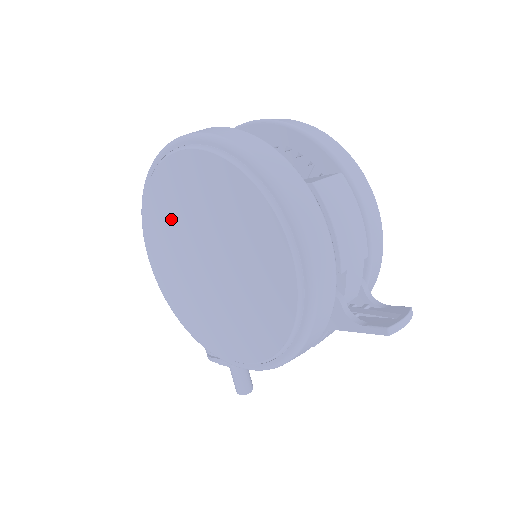
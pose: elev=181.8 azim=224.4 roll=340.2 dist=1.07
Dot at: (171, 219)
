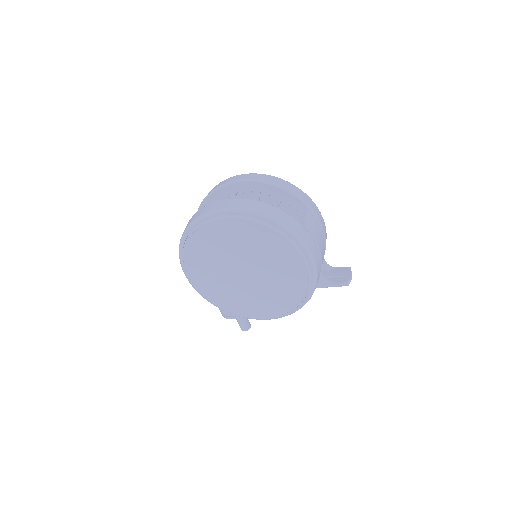
Dot at: (212, 253)
